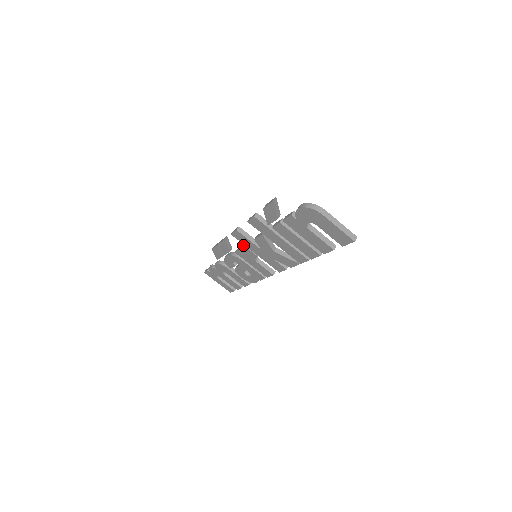
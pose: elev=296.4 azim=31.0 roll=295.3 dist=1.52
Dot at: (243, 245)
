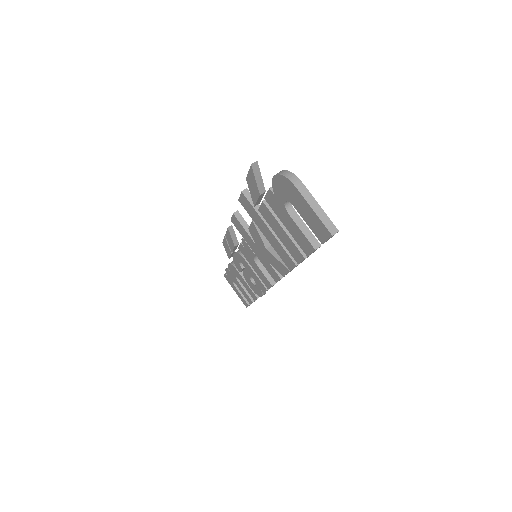
Dot at: occluded
